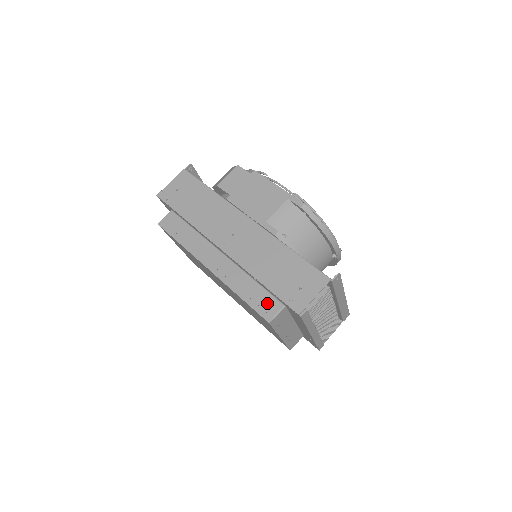
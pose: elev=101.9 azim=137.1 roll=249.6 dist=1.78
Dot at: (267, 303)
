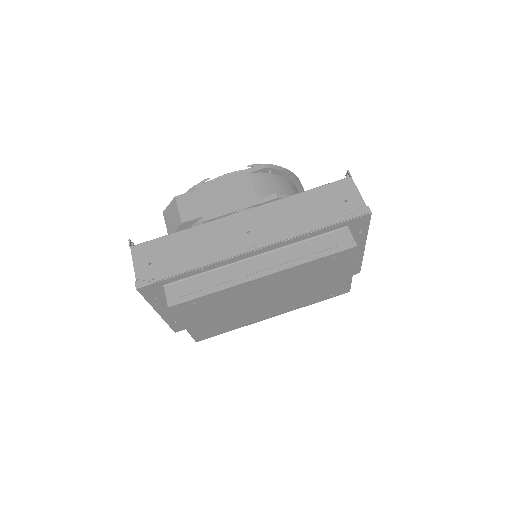
Dot at: (336, 239)
